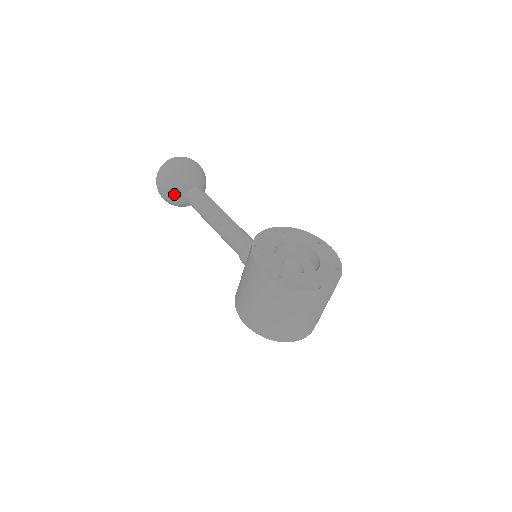
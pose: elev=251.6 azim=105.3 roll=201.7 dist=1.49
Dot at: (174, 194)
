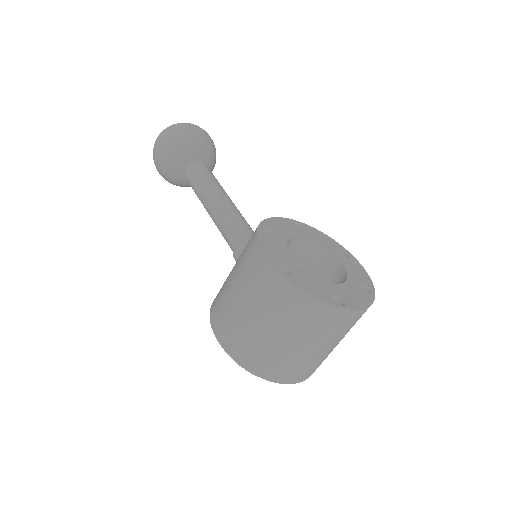
Dot at: (172, 162)
